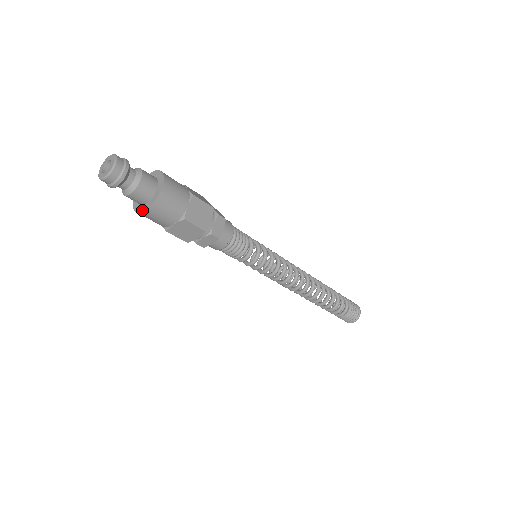
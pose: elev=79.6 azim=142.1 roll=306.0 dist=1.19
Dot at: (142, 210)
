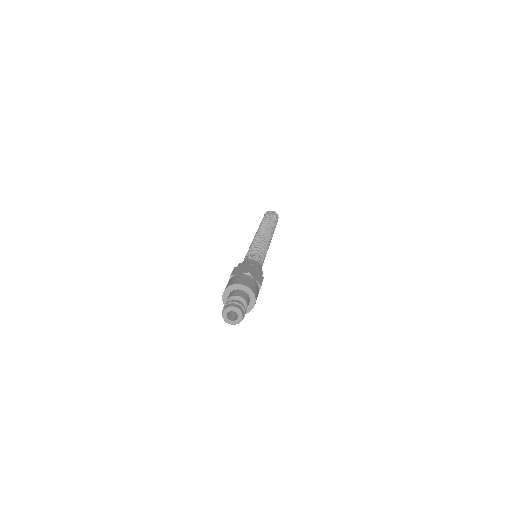
Dot at: occluded
